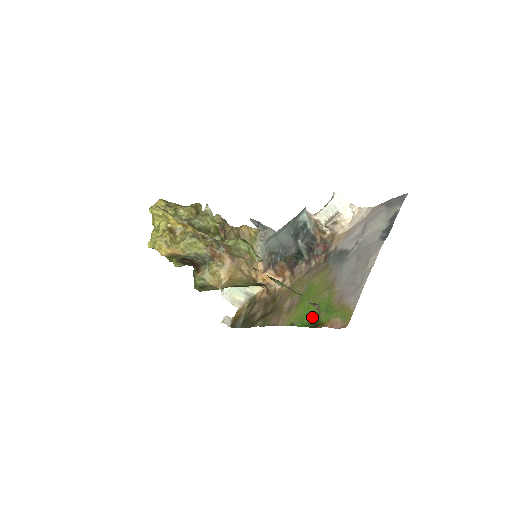
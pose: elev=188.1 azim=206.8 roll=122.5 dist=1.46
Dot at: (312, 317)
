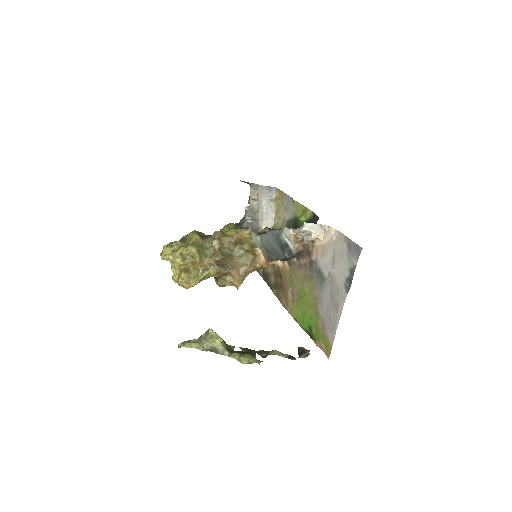
Dot at: (308, 327)
